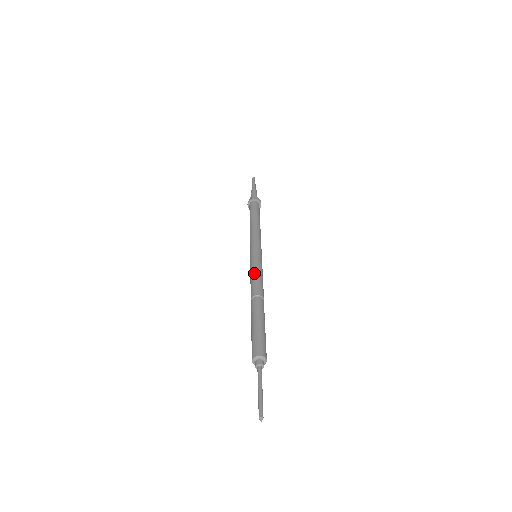
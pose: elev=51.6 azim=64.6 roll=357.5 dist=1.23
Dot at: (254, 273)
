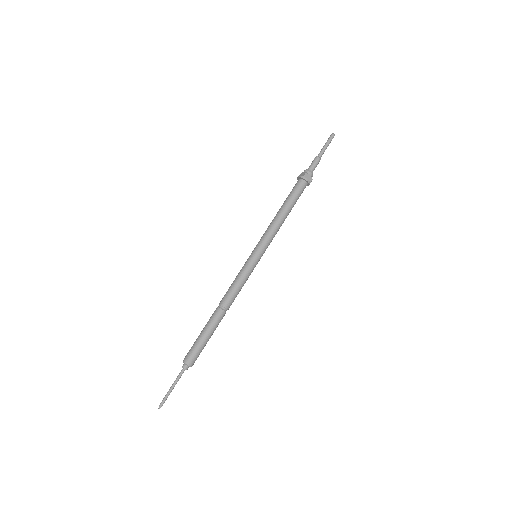
Dot at: (238, 281)
